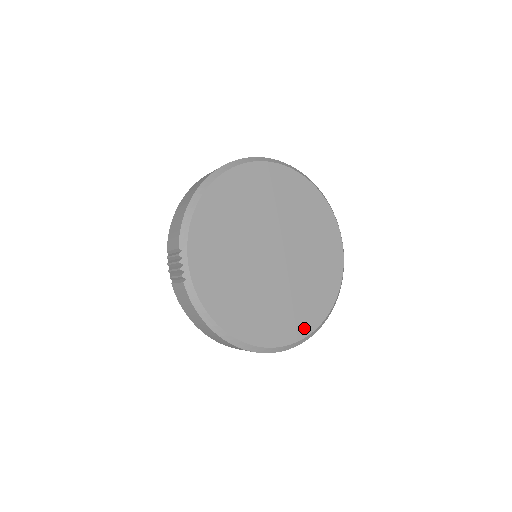
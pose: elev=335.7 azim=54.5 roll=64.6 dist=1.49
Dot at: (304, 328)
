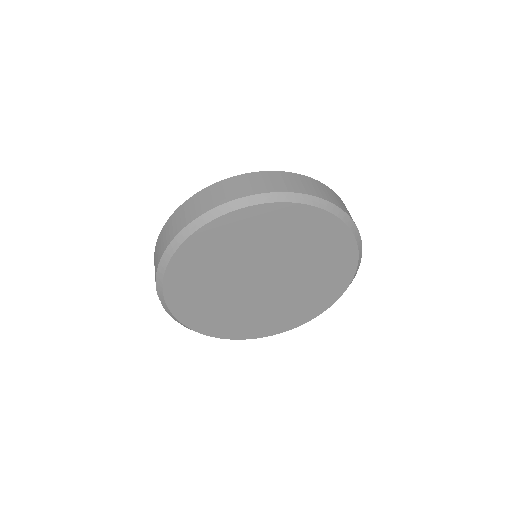
Dot at: (285, 327)
